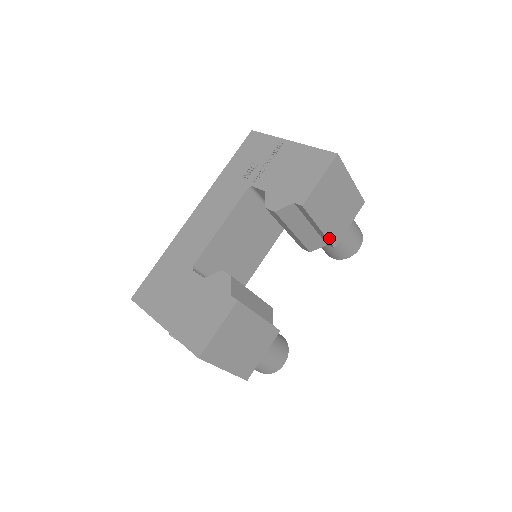
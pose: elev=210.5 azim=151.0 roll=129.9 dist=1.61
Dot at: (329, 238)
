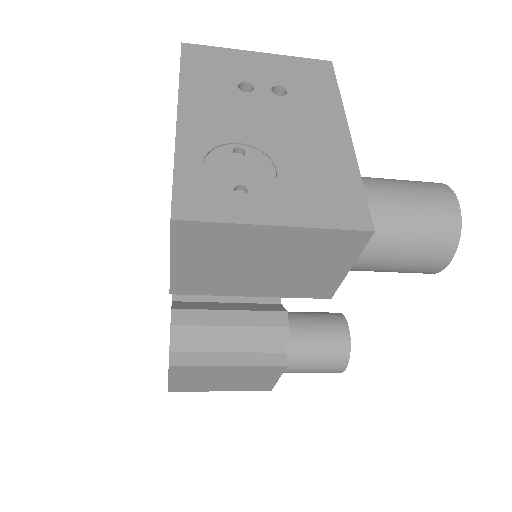
Dot at: (298, 295)
